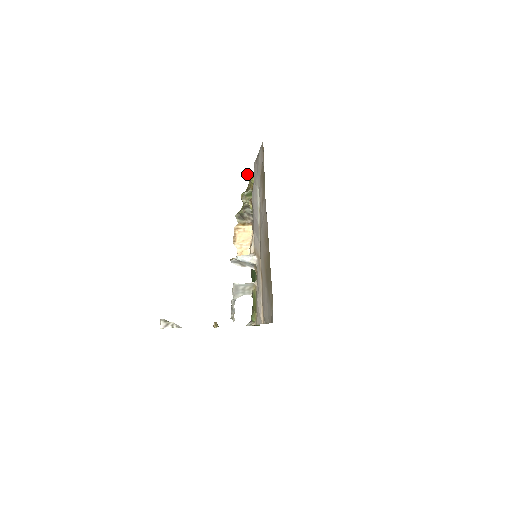
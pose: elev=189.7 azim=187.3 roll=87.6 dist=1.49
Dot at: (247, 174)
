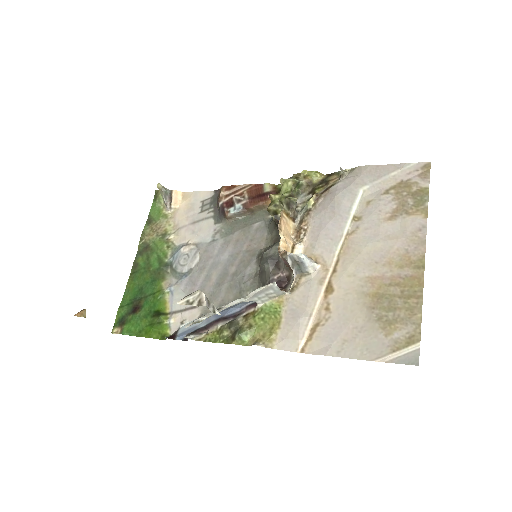
Dot at: occluded
